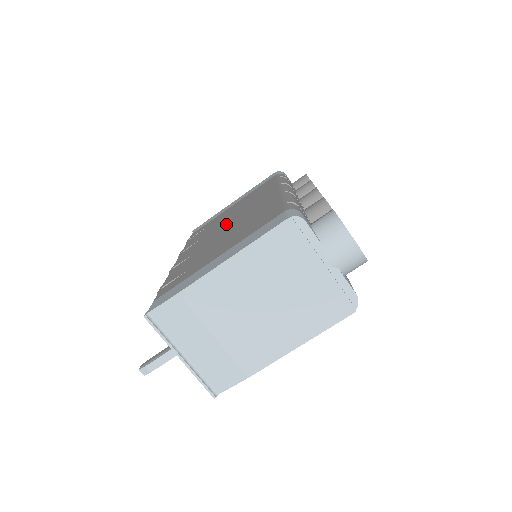
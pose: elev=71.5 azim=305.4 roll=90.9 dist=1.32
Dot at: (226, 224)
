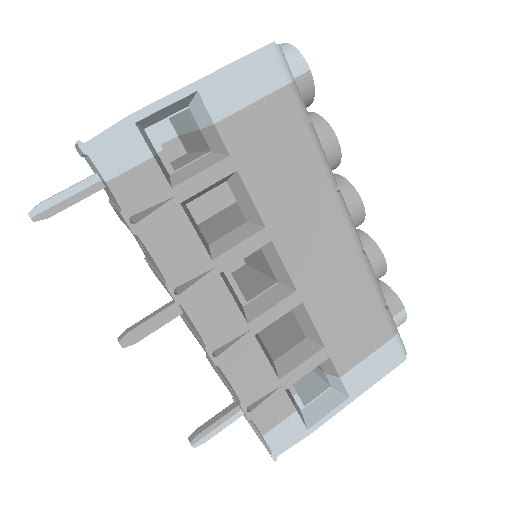
Dot at: occluded
